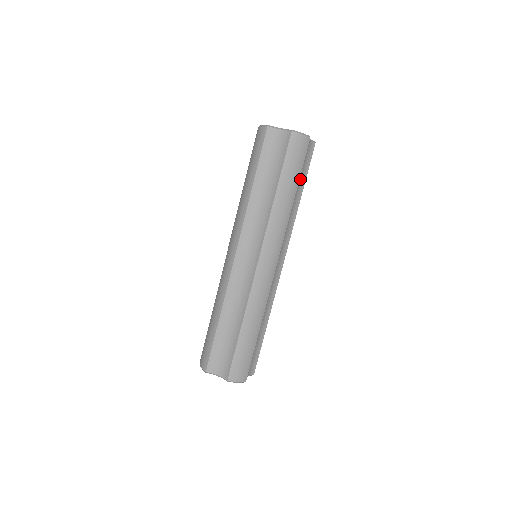
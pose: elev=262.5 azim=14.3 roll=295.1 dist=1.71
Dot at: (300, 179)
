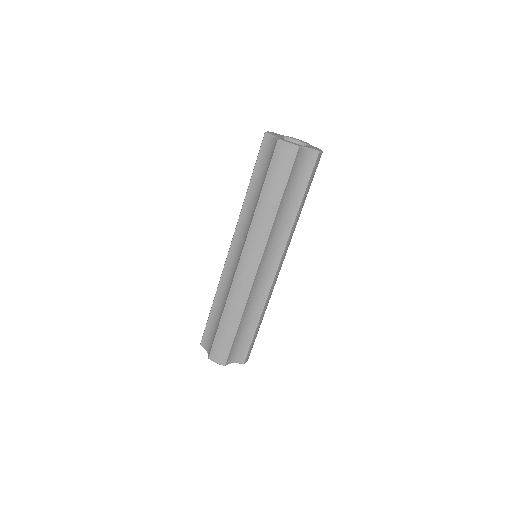
Dot at: occluded
